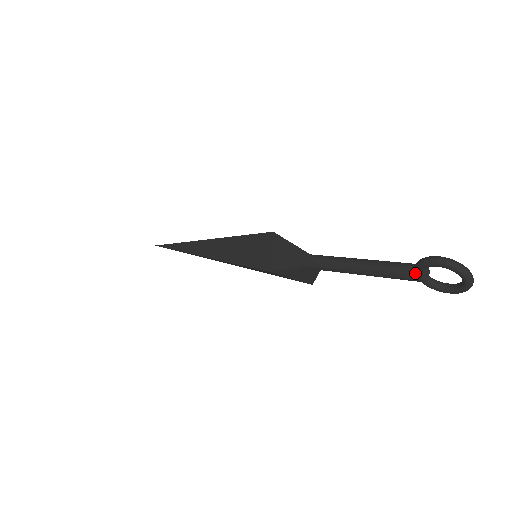
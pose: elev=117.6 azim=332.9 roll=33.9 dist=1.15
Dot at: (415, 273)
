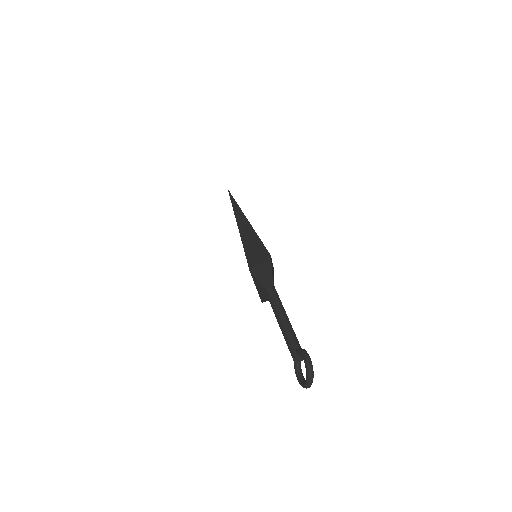
Dot at: (295, 352)
